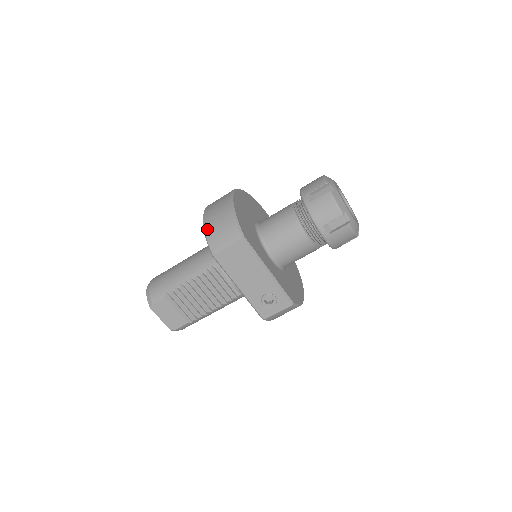
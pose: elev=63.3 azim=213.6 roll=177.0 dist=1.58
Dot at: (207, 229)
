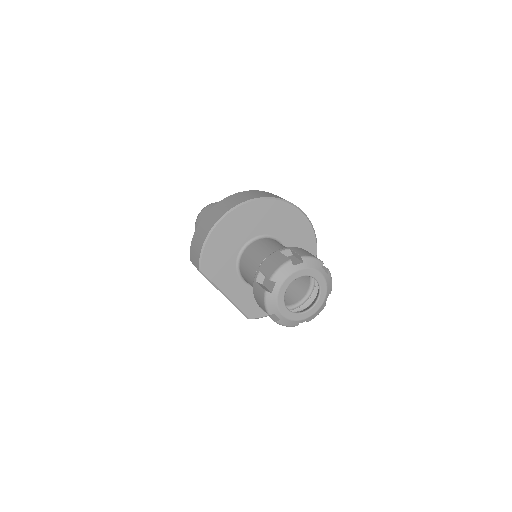
Dot at: (194, 236)
